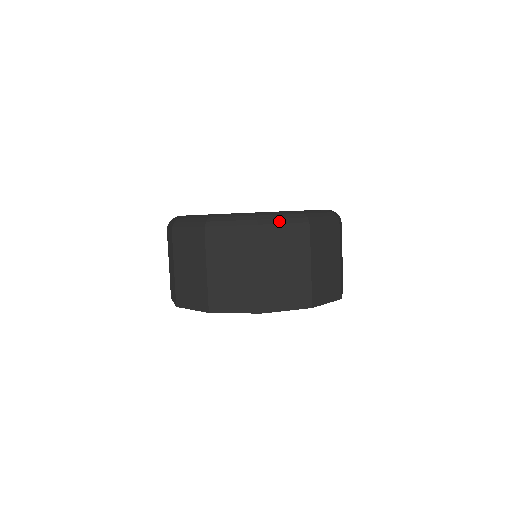
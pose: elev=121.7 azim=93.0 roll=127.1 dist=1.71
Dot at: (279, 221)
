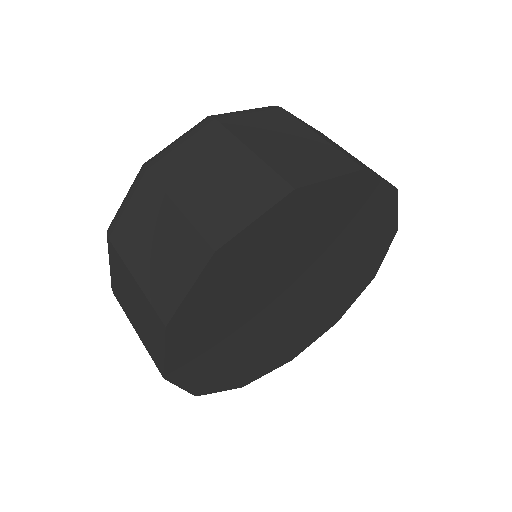
Dot at: occluded
